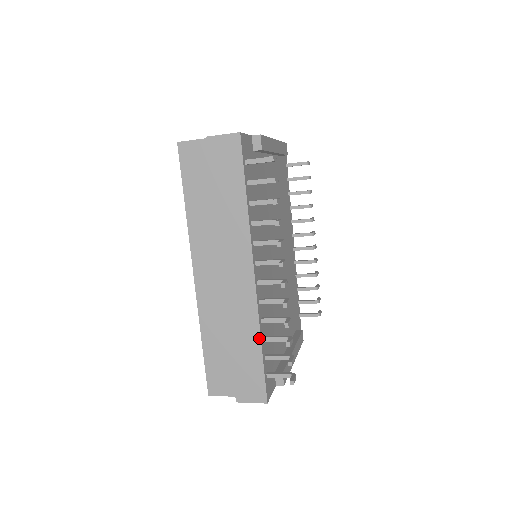
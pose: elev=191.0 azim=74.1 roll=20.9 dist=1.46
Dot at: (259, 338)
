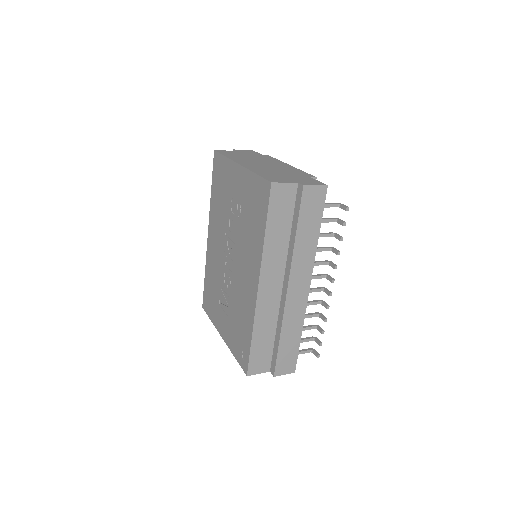
Dot at: (301, 330)
